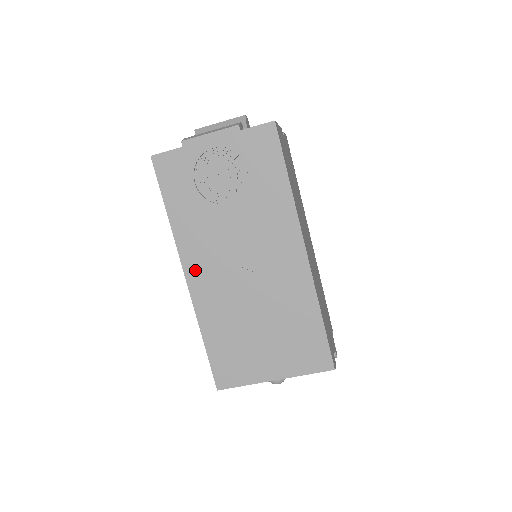
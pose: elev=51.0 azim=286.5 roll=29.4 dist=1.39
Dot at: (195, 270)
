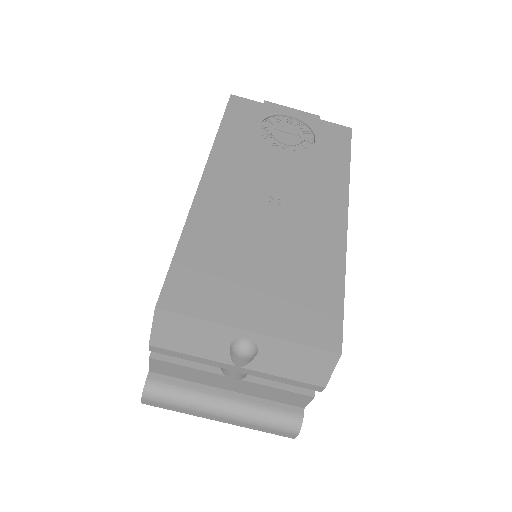
Dot at: (217, 178)
